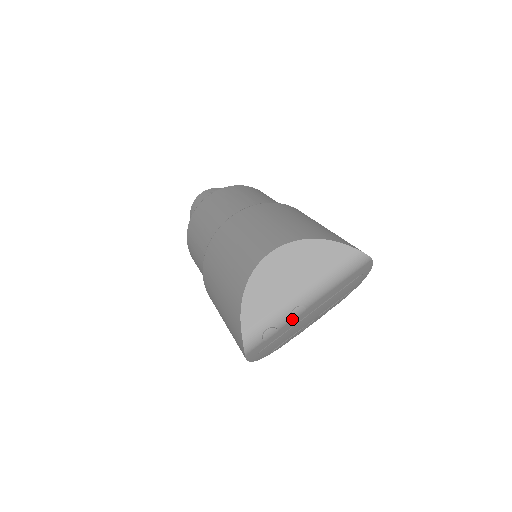
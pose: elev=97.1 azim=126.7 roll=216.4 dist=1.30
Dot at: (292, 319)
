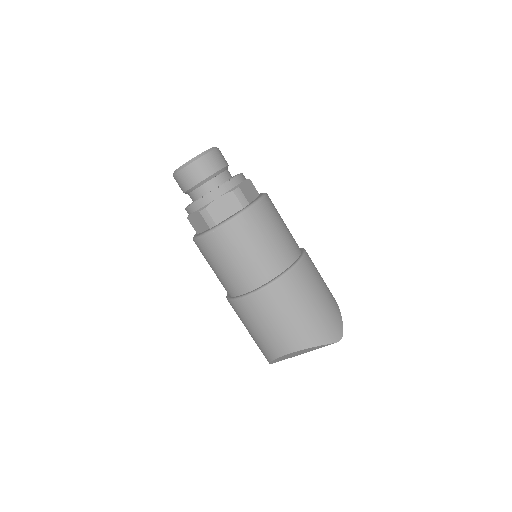
Dot at: occluded
